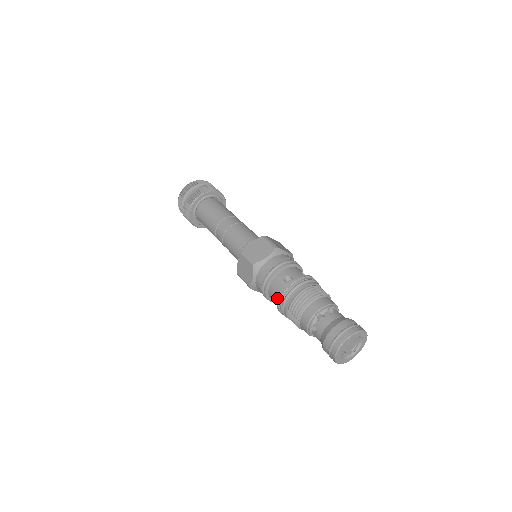
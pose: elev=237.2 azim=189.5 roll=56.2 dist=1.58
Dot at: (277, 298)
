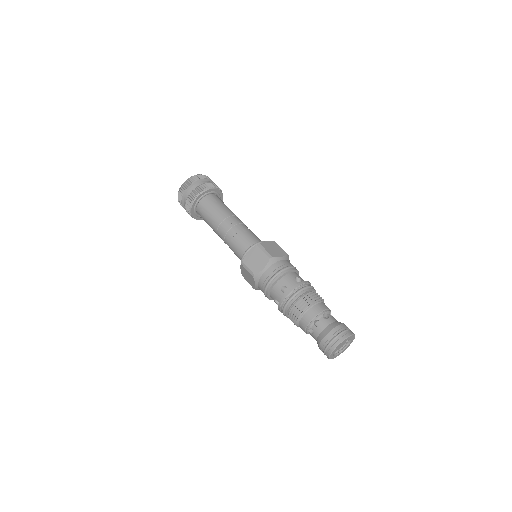
Dot at: (283, 292)
